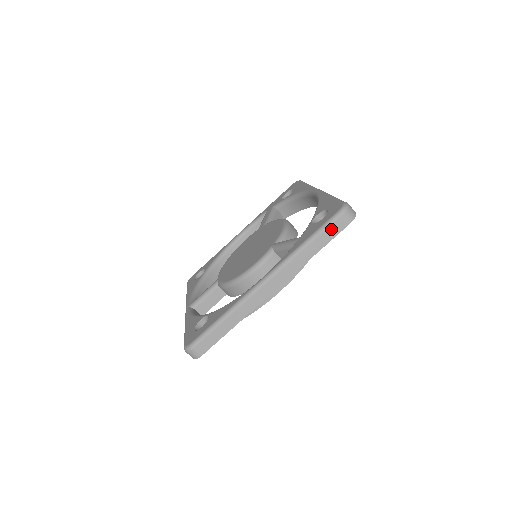
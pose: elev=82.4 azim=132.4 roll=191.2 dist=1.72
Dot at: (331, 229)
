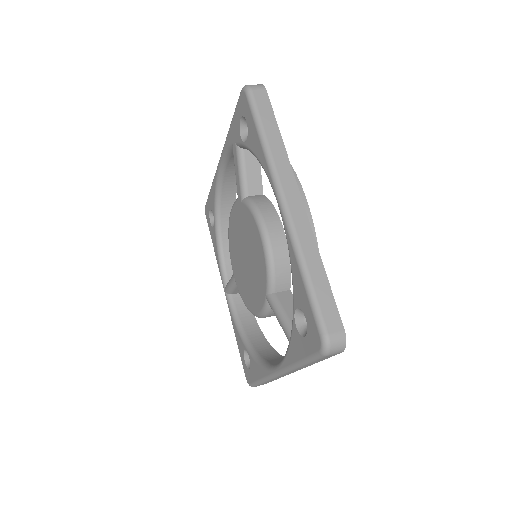
Dot at: (321, 359)
